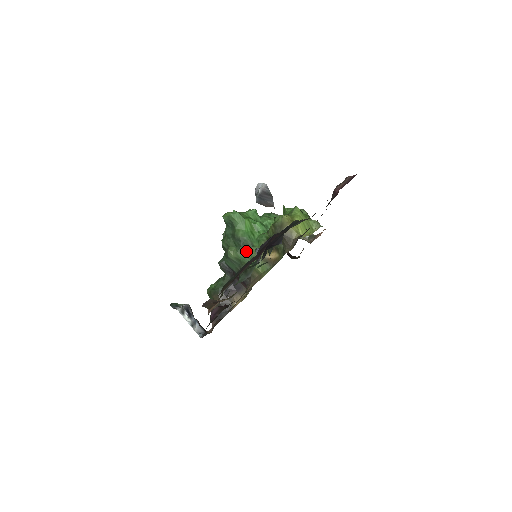
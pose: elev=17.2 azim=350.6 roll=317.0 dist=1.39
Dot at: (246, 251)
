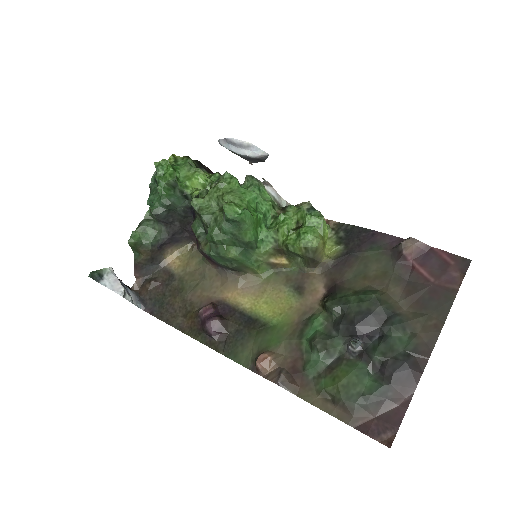
Dot at: (248, 253)
